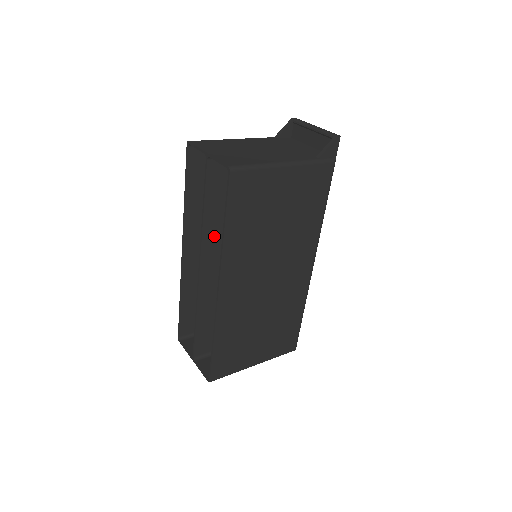
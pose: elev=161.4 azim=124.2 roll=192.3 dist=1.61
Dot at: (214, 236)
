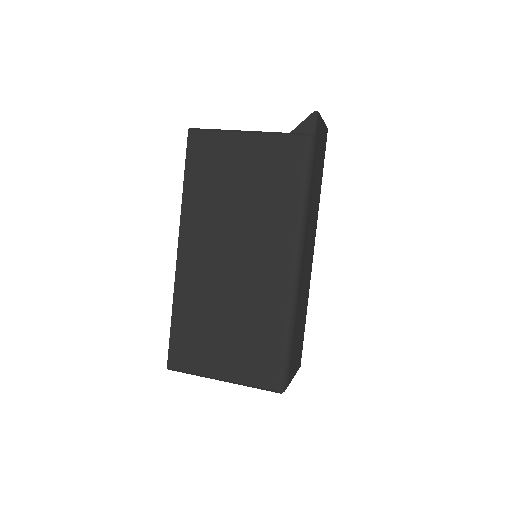
Dot at: occluded
